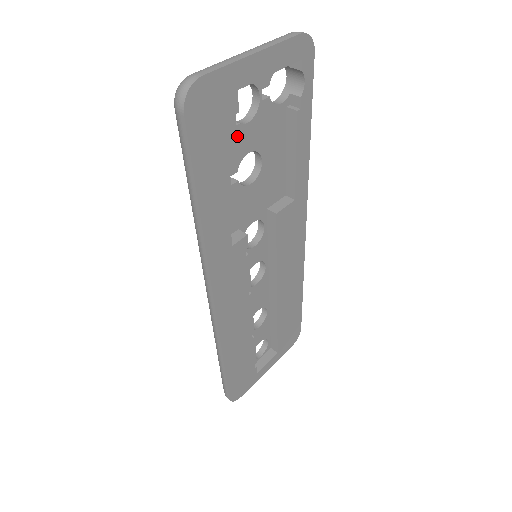
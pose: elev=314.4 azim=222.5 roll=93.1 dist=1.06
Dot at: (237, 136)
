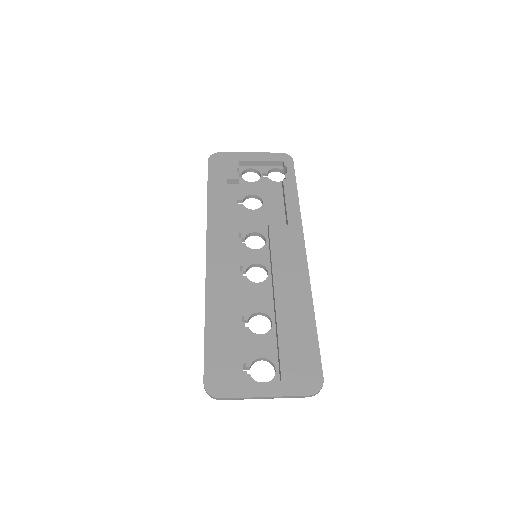
Dot at: (237, 176)
